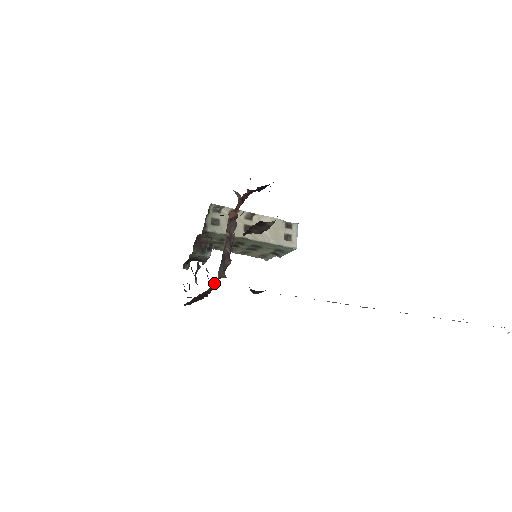
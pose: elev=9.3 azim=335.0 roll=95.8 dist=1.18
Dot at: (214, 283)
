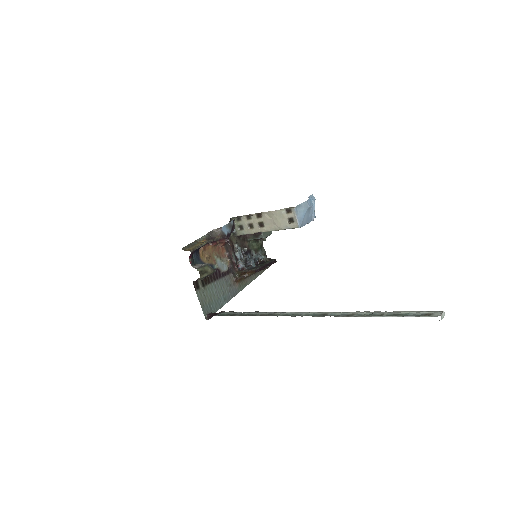
Dot at: (248, 273)
